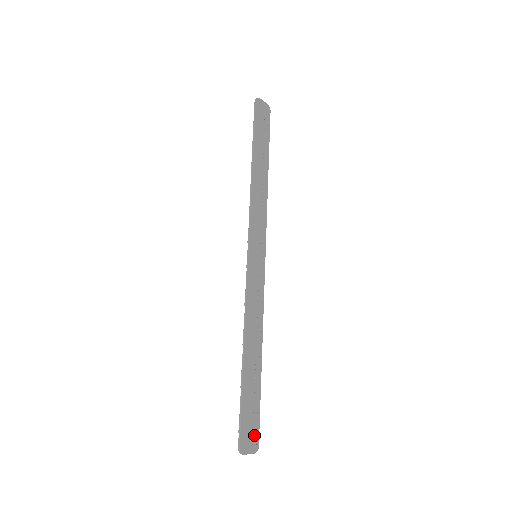
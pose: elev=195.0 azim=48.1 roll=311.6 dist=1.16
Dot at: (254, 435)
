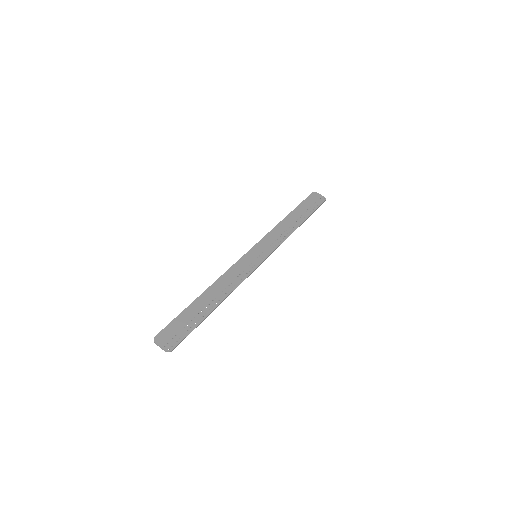
Dot at: (174, 340)
